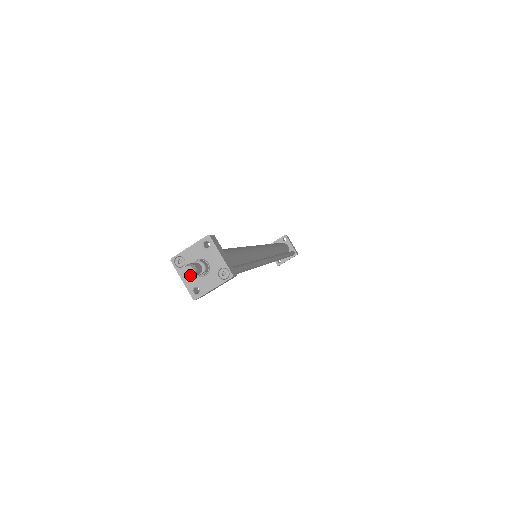
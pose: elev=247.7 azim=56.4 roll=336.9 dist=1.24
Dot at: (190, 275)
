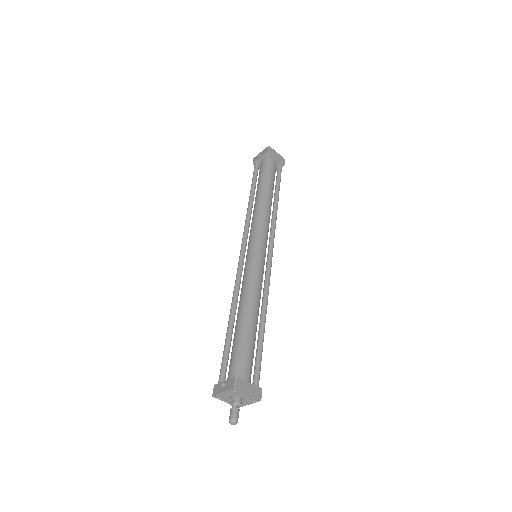
Dot at: occluded
